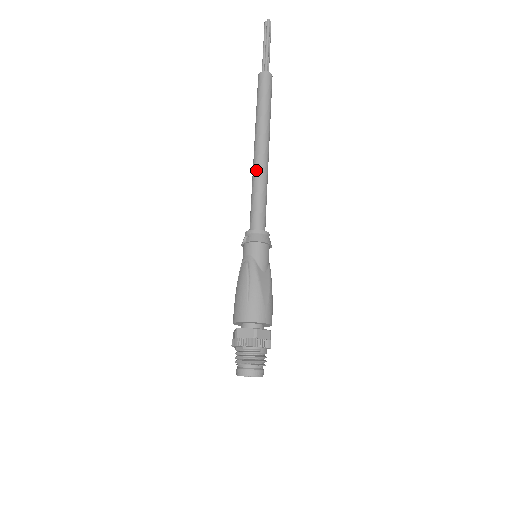
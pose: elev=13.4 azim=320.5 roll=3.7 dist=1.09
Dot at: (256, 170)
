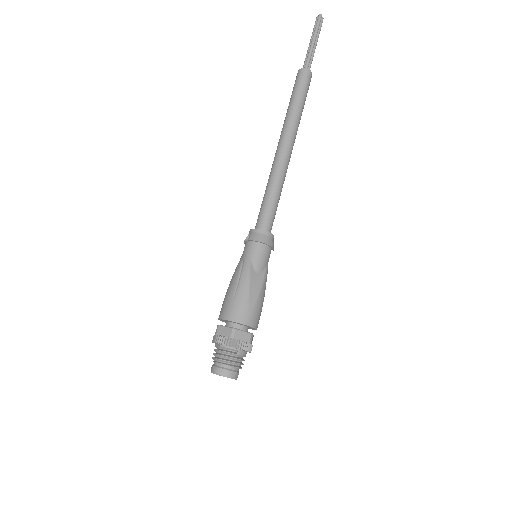
Dot at: (273, 169)
